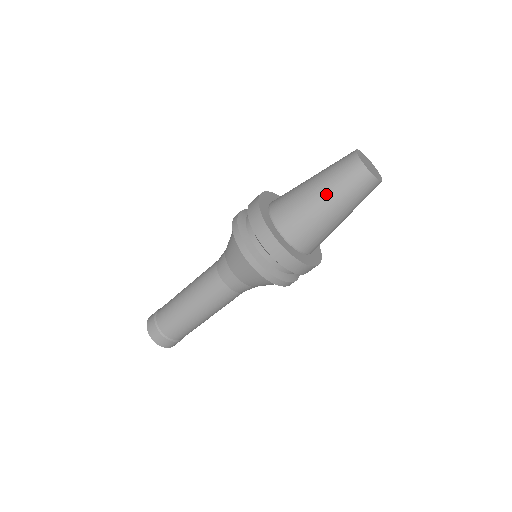
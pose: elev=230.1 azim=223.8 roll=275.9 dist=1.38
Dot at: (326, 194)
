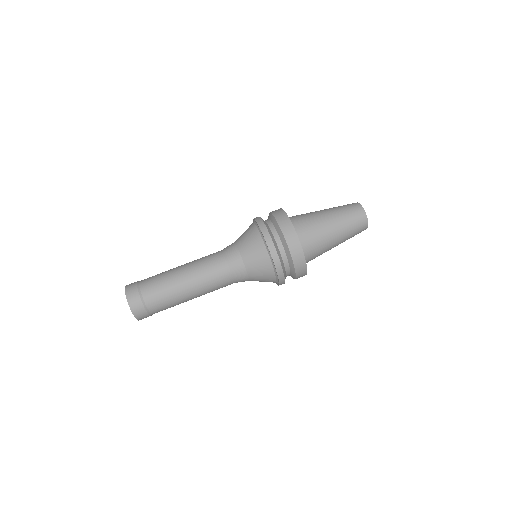
Dot at: (329, 210)
